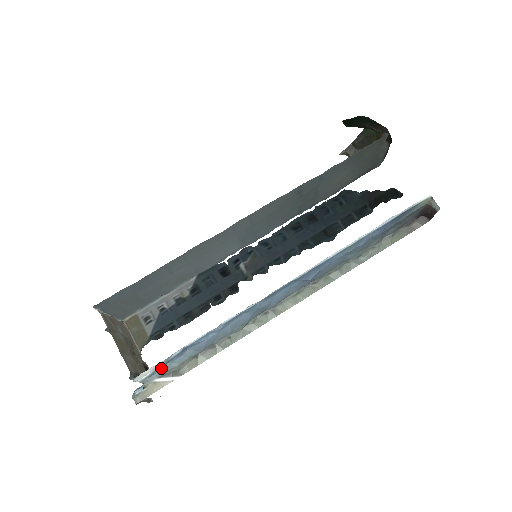
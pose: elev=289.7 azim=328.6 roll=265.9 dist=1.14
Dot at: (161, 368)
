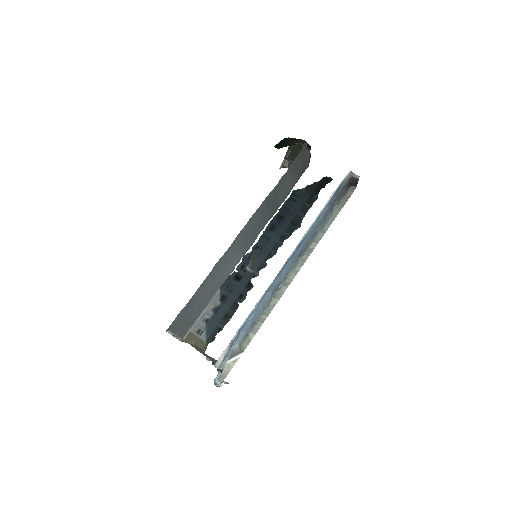
Dot at: (228, 352)
